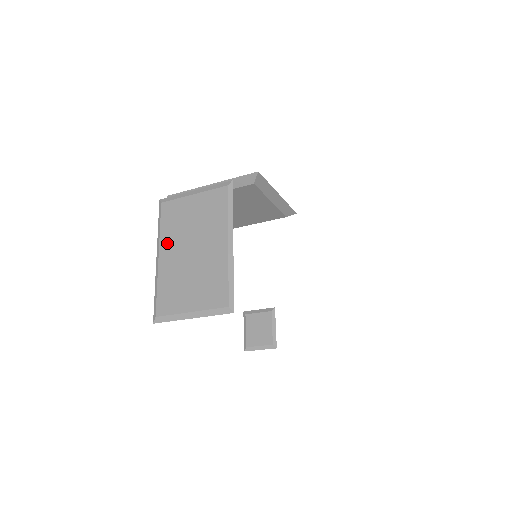
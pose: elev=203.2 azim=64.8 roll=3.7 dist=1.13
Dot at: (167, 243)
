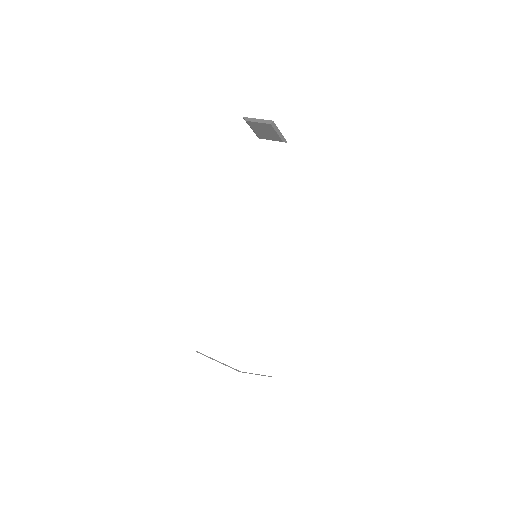
Dot at: occluded
